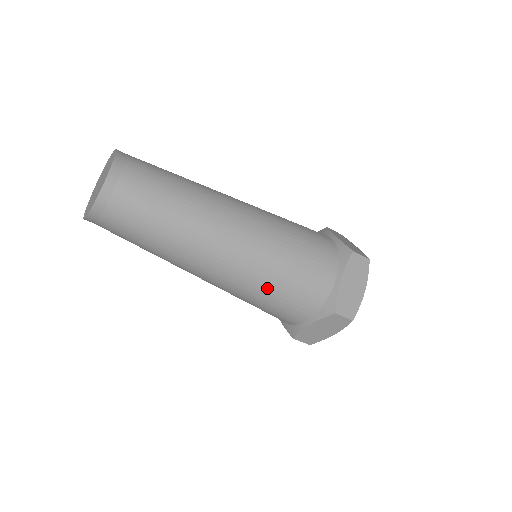
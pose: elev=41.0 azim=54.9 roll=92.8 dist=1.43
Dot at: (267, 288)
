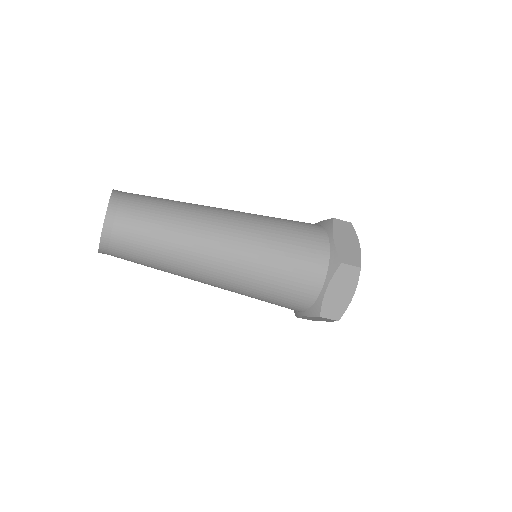
Dot at: (257, 295)
